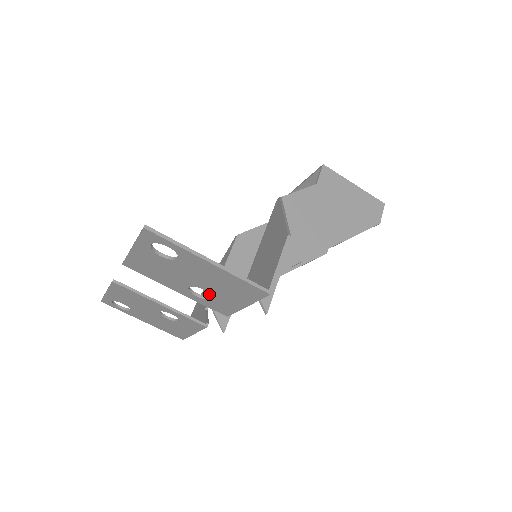
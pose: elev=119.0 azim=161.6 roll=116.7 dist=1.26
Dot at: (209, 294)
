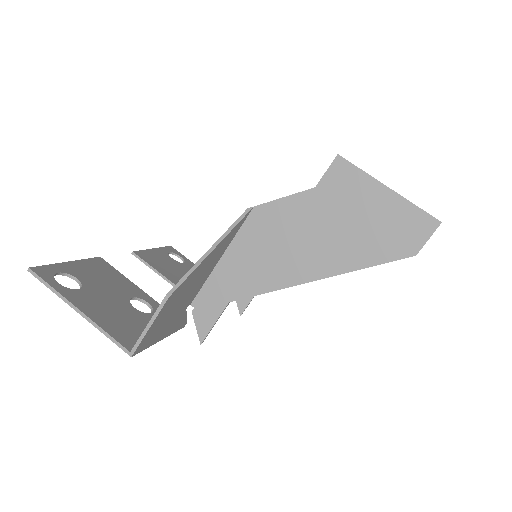
Dot at: occluded
